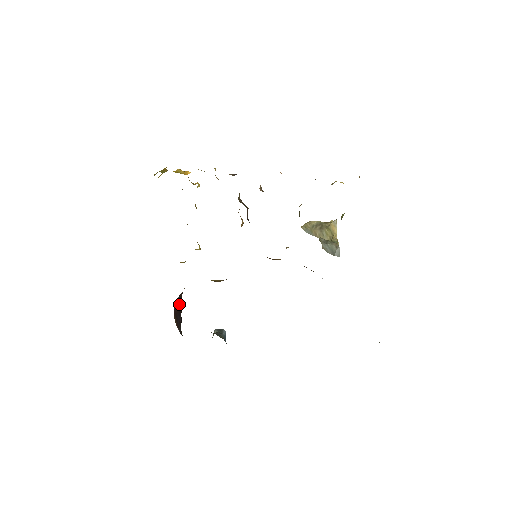
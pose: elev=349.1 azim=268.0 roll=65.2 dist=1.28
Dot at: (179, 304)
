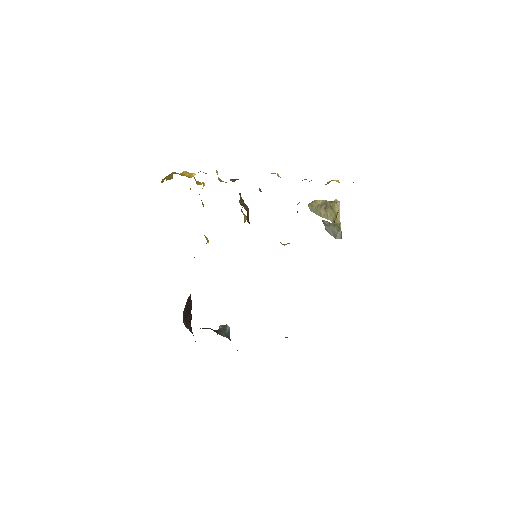
Dot at: (188, 304)
